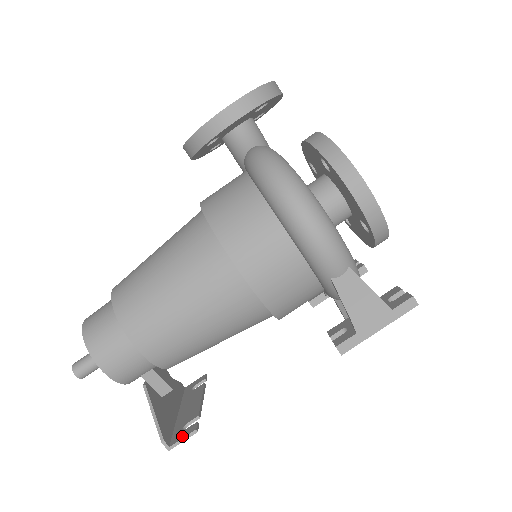
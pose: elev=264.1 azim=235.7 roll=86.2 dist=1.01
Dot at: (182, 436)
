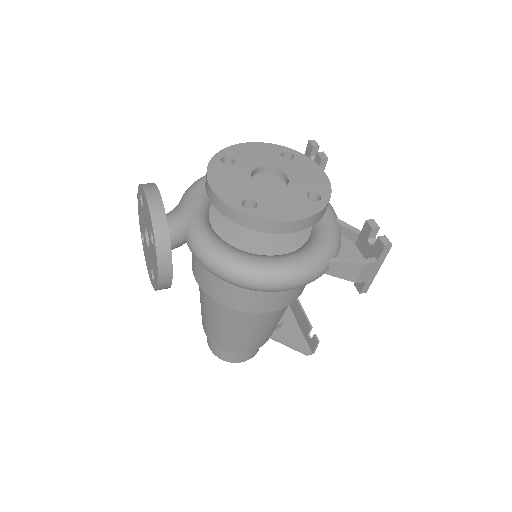
Dot at: (314, 346)
